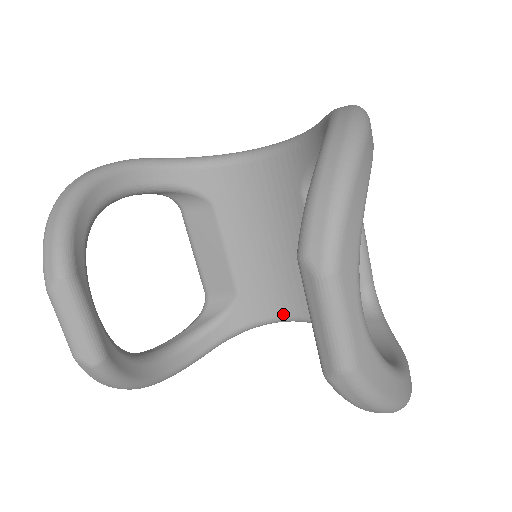
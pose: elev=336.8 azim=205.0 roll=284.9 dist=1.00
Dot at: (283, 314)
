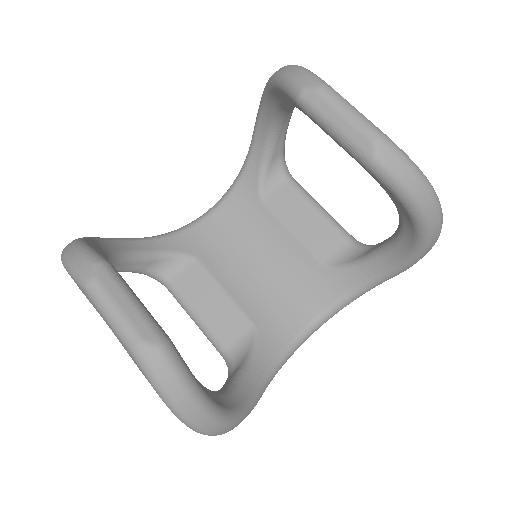
Dot at: (305, 322)
